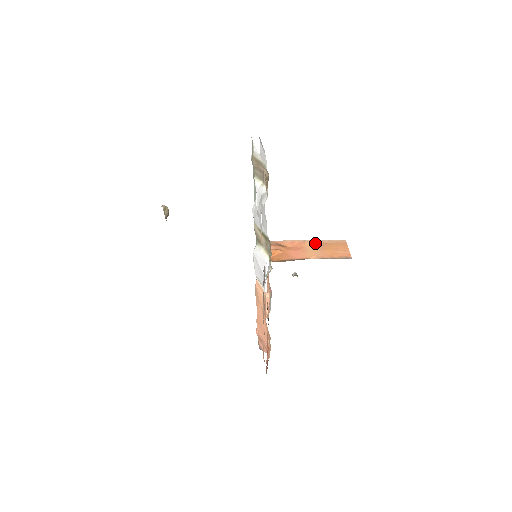
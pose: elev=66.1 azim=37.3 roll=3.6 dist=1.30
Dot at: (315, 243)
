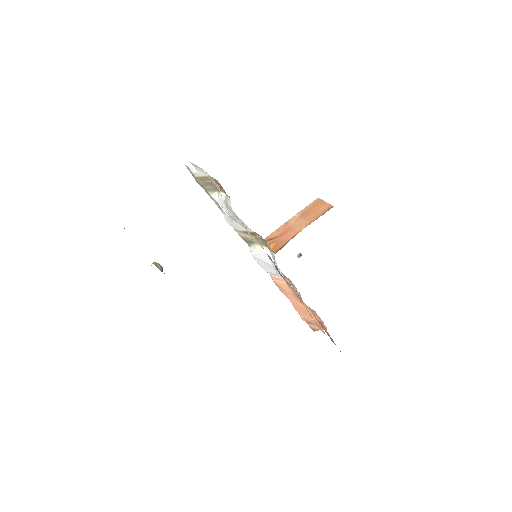
Dot at: (296, 218)
